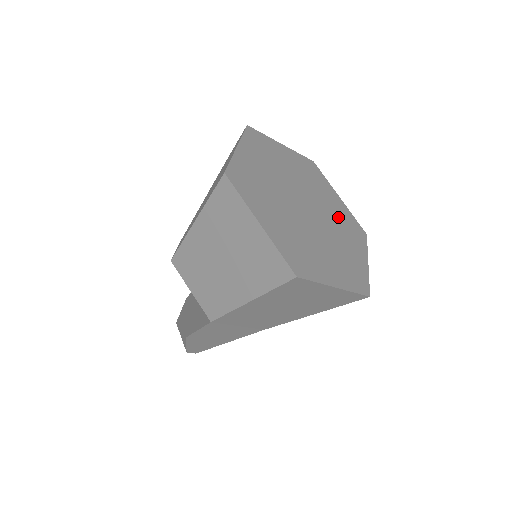
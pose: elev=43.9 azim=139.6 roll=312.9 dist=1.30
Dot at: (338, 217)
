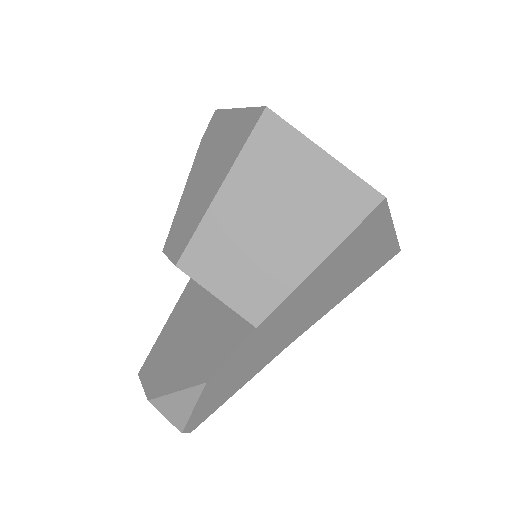
Dot at: occluded
